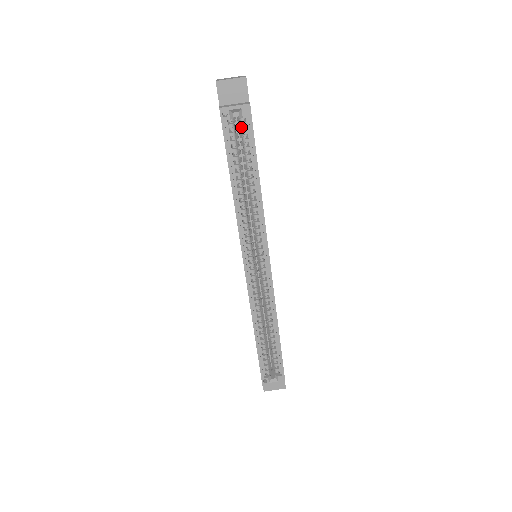
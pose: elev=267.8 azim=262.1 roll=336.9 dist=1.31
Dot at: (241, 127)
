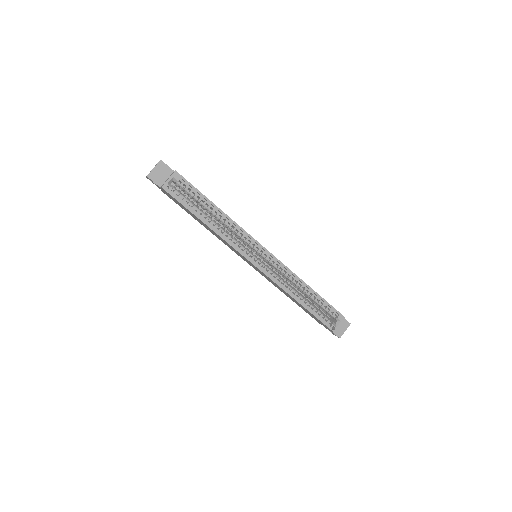
Dot at: (182, 188)
